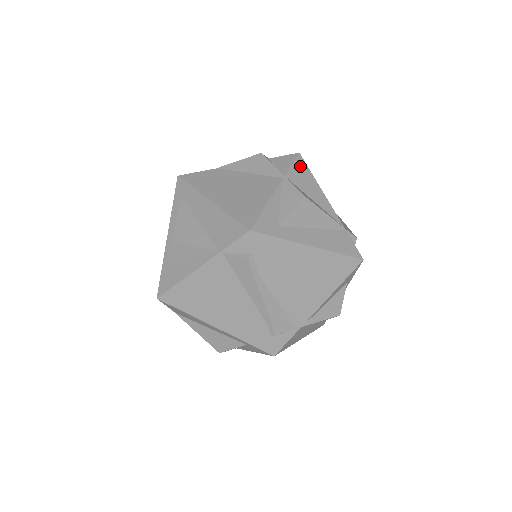
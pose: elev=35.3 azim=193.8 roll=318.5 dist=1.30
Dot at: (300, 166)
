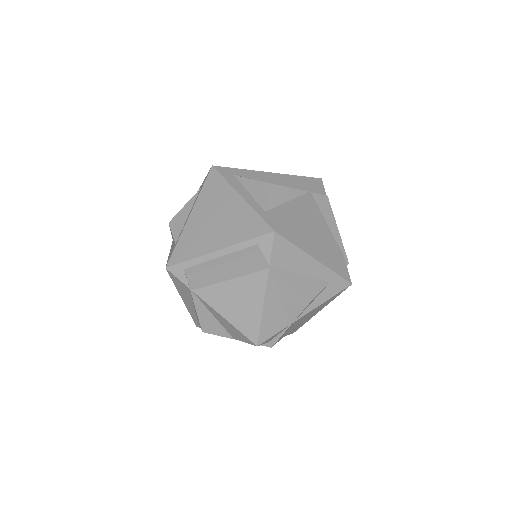
Dot at: occluded
